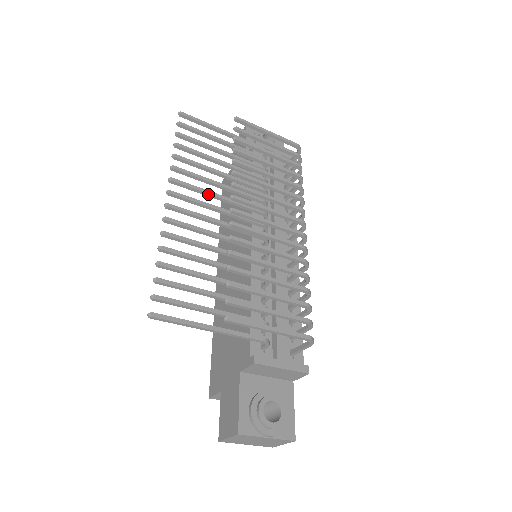
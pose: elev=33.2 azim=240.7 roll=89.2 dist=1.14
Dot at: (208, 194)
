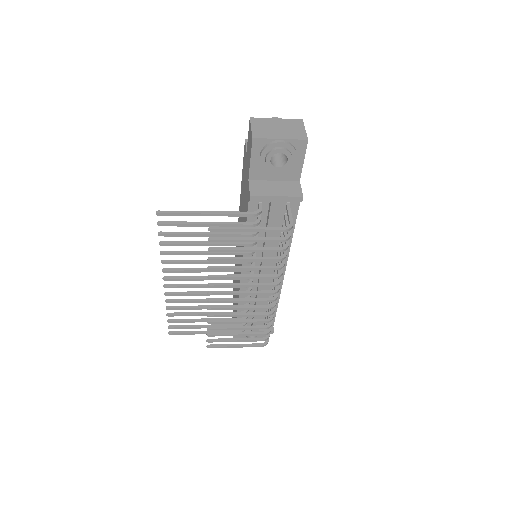
Dot at: (196, 272)
